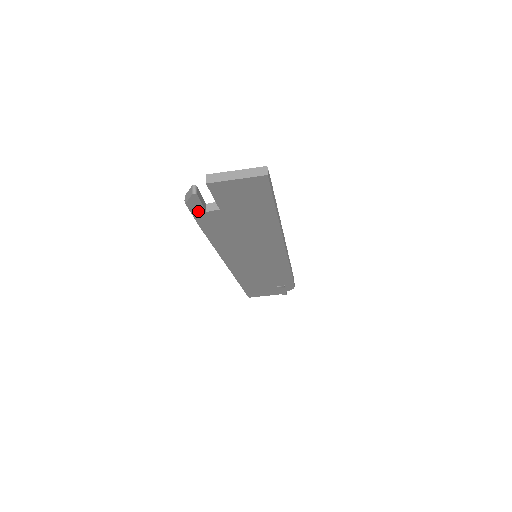
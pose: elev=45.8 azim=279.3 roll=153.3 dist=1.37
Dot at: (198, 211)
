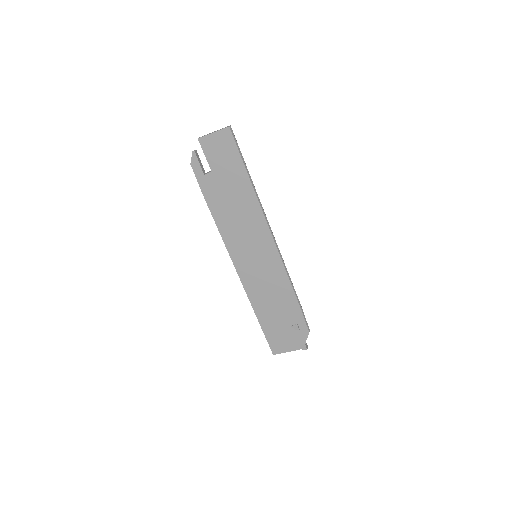
Dot at: (199, 174)
